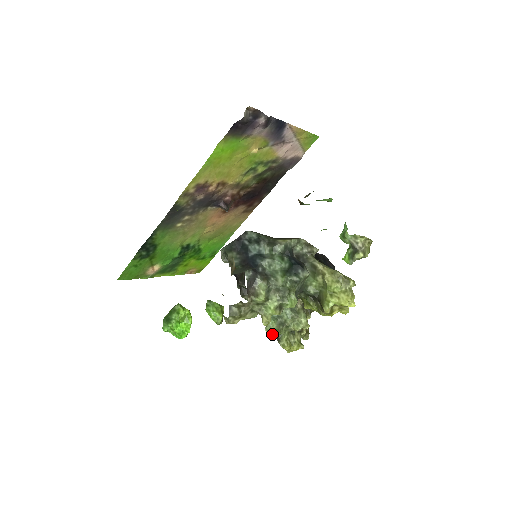
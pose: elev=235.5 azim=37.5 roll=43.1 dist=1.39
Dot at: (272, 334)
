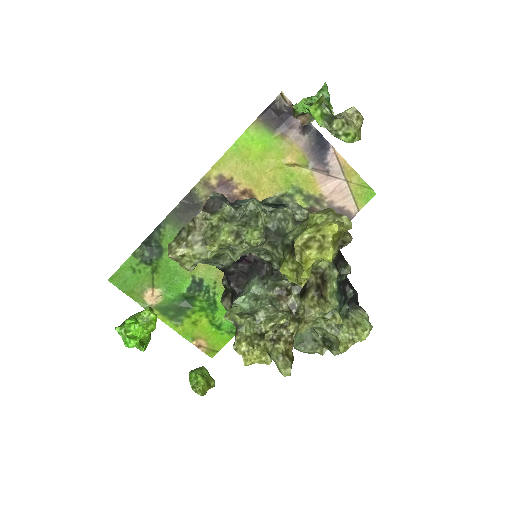
Dot at: (237, 348)
